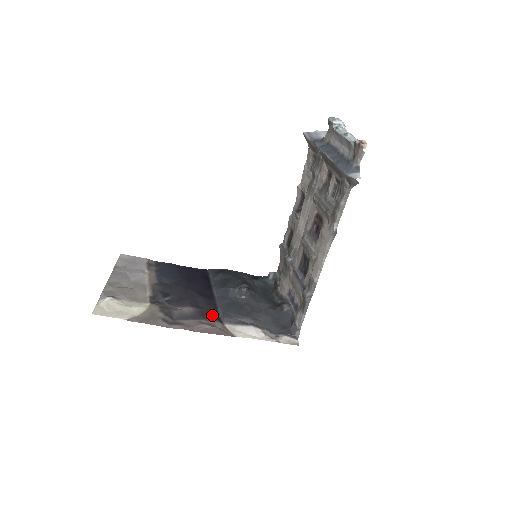
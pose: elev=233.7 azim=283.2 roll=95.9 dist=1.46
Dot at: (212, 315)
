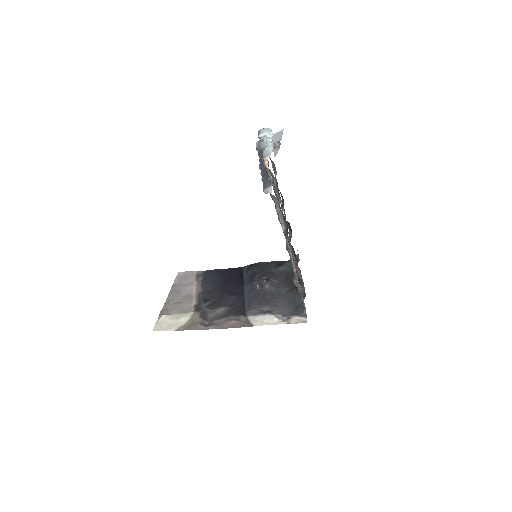
Dot at: (239, 310)
